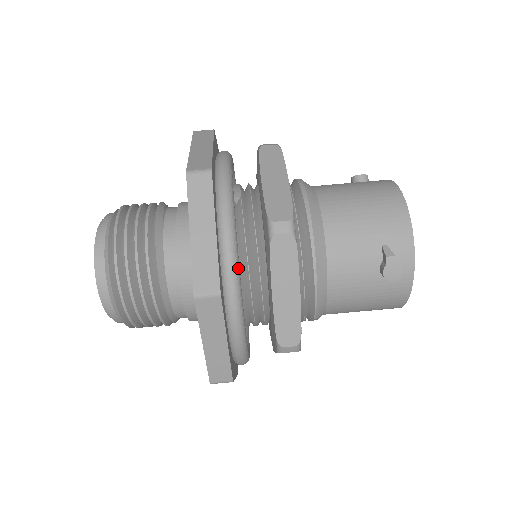
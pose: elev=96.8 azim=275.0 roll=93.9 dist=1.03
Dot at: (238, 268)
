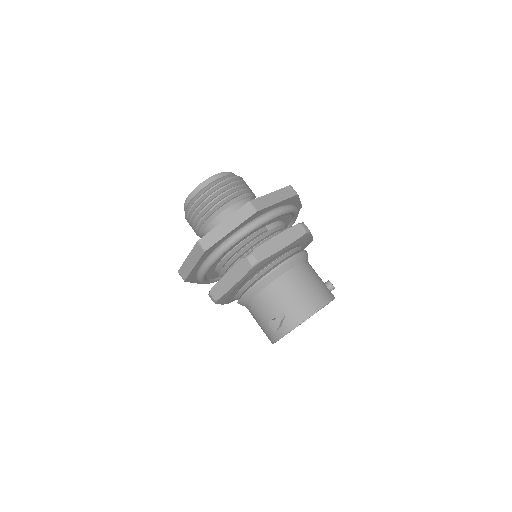
Dot at: (225, 251)
